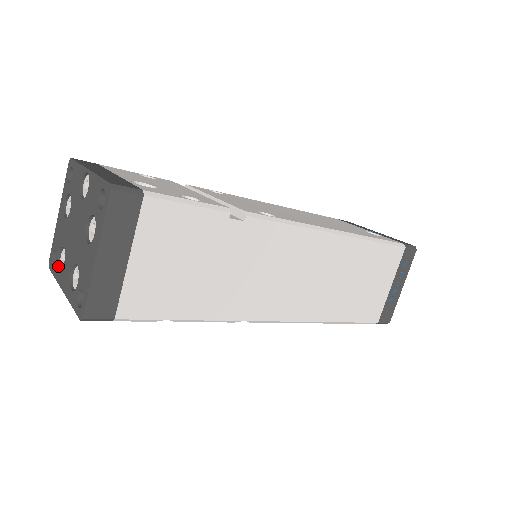
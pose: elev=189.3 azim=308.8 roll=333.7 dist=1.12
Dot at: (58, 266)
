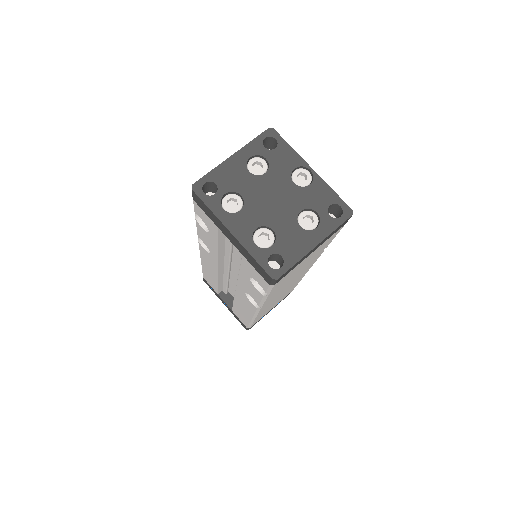
Dot at: occluded
